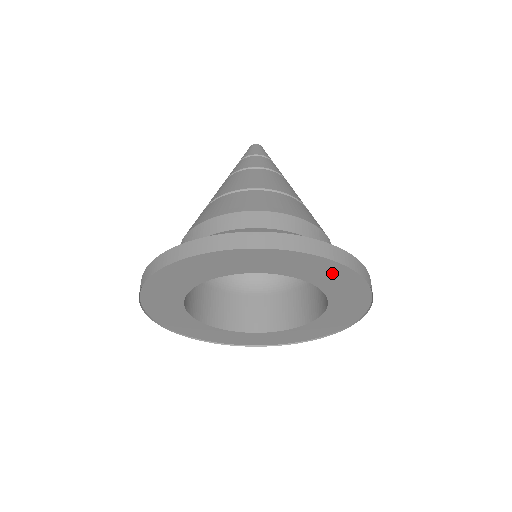
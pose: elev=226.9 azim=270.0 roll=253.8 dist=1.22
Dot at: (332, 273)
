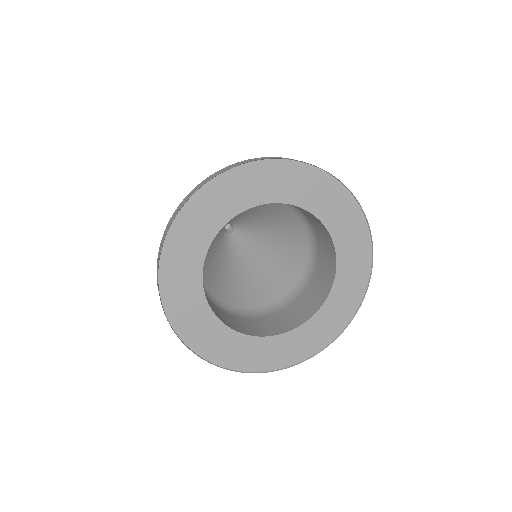
Dot at: (289, 178)
